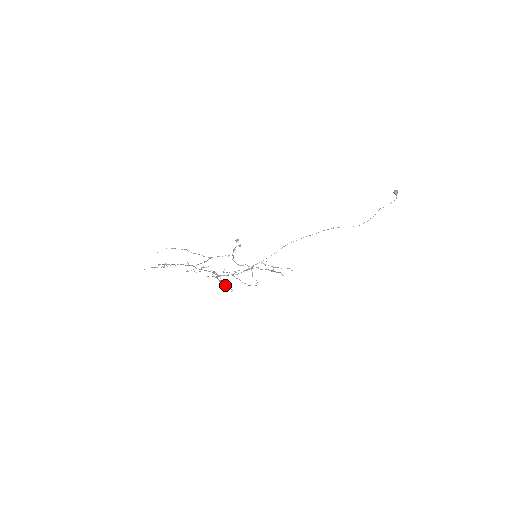
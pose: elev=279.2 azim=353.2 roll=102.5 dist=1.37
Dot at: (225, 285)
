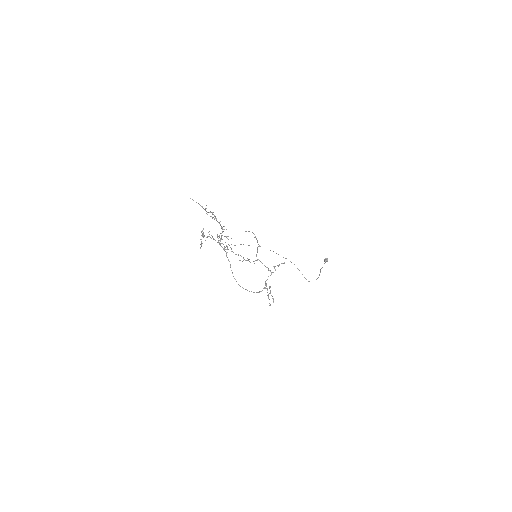
Dot at: (201, 239)
